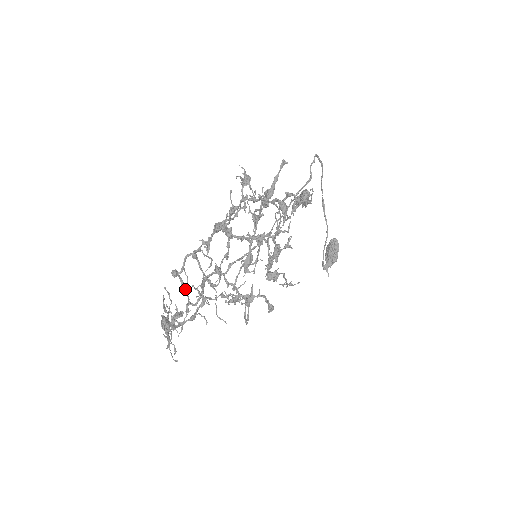
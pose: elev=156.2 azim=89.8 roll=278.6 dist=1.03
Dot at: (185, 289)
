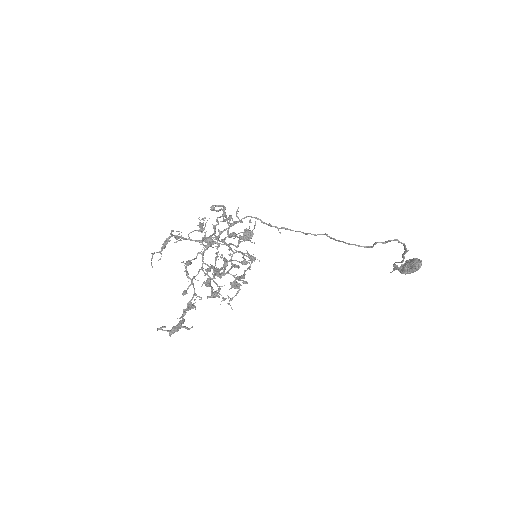
Dot at: occluded
